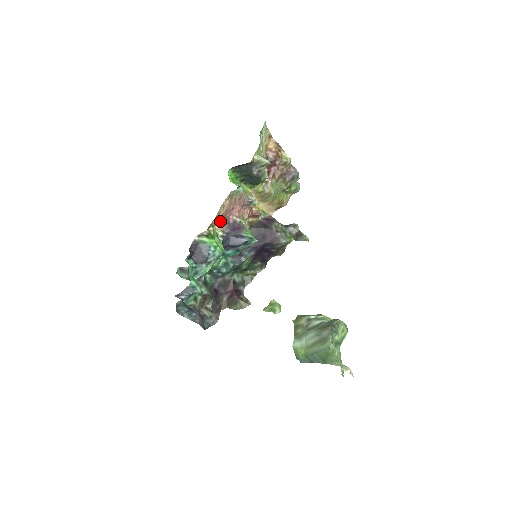
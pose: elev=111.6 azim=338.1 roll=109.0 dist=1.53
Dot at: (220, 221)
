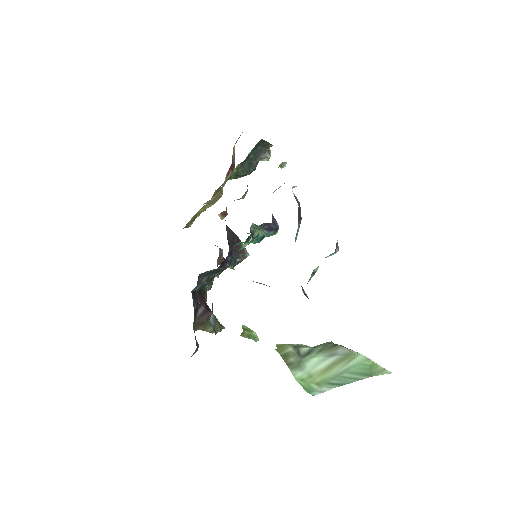
Dot at: occluded
